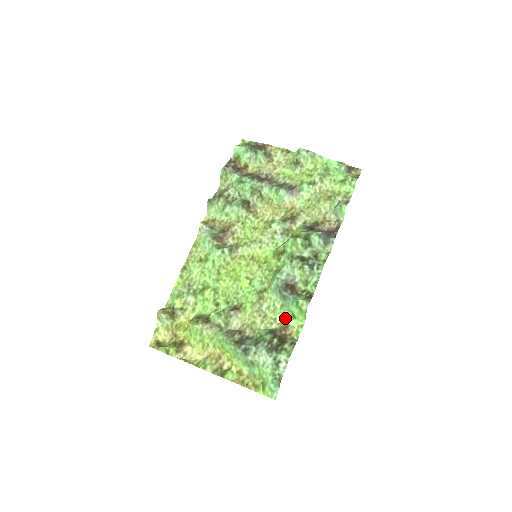
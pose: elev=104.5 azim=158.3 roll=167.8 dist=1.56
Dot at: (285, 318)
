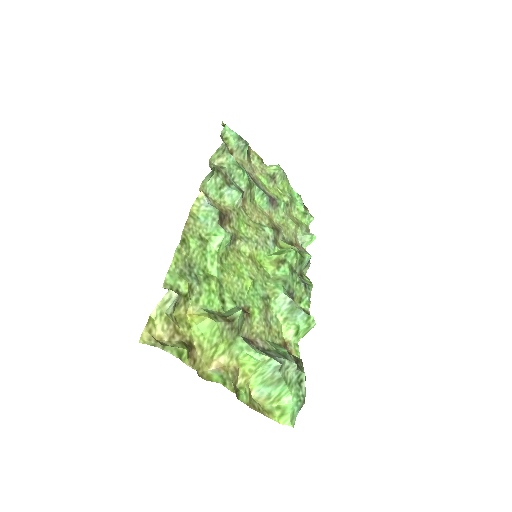
Dot at: (288, 333)
